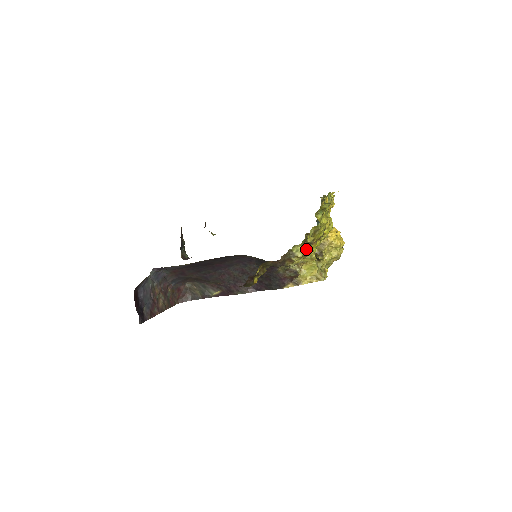
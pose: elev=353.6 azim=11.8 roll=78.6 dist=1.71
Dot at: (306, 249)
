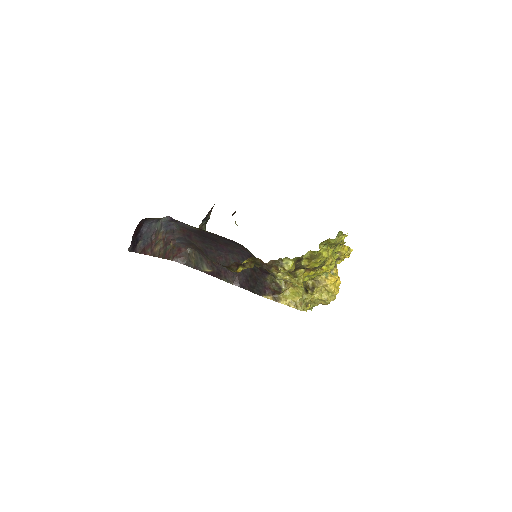
Dot at: (298, 271)
